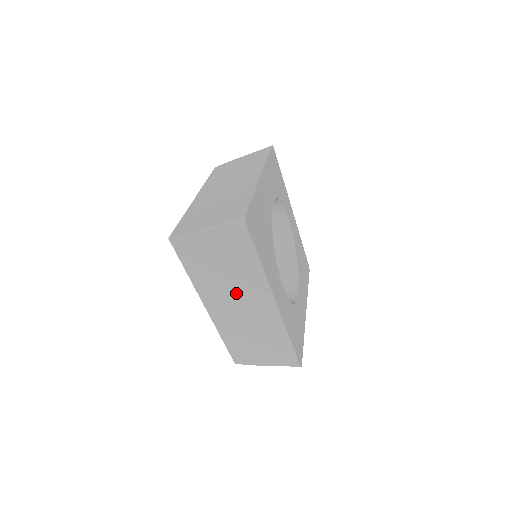
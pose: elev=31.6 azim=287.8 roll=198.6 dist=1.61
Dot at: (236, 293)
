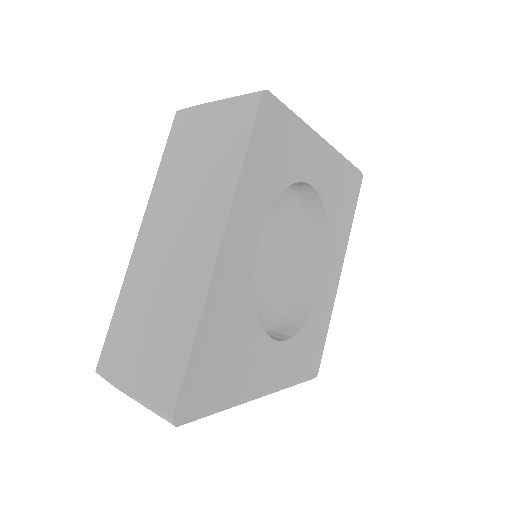
Dot at: occluded
